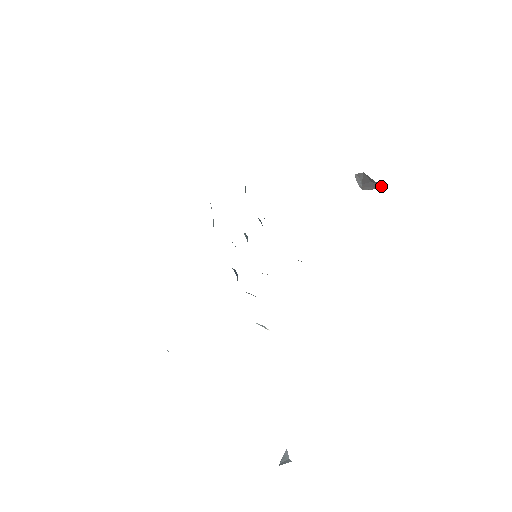
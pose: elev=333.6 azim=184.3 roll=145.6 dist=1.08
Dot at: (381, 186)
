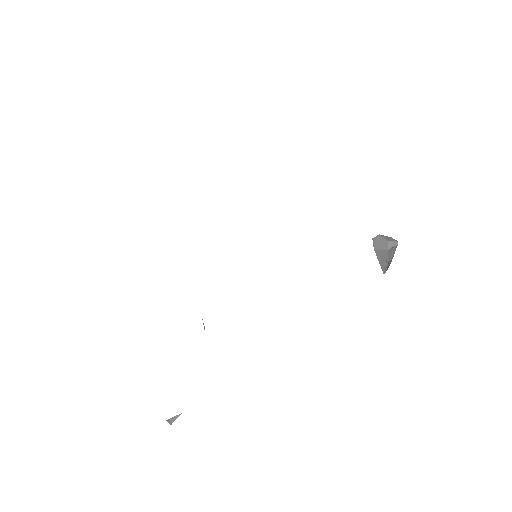
Dot at: (387, 267)
